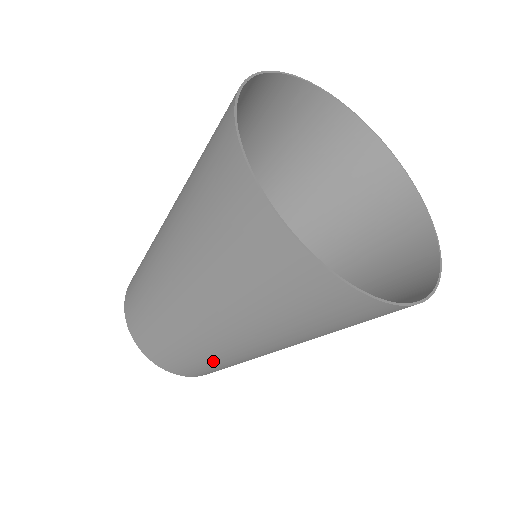
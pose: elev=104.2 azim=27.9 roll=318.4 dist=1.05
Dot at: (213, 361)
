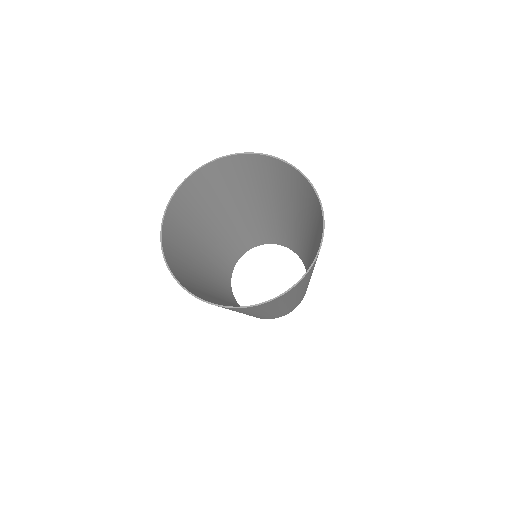
Dot at: occluded
